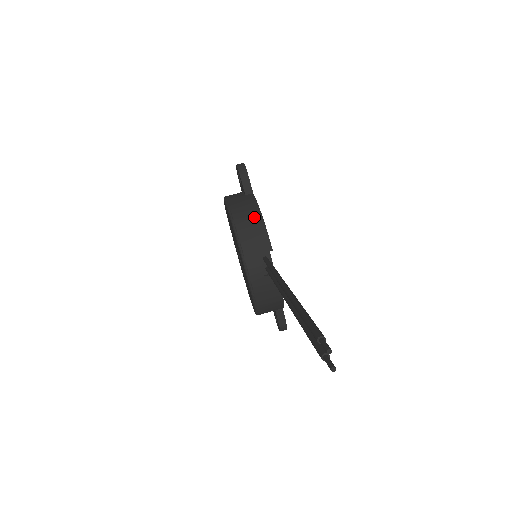
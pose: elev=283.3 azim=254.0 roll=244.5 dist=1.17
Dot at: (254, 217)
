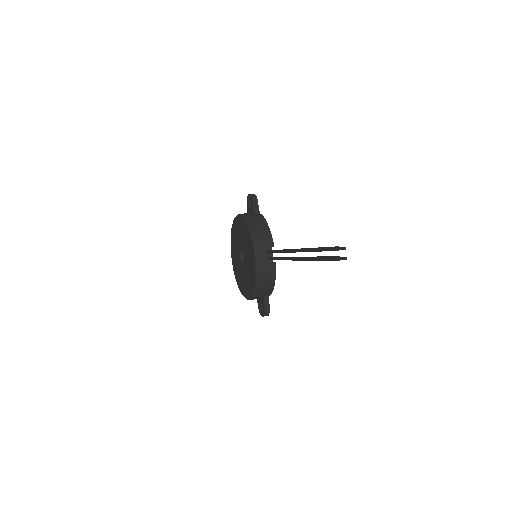
Dot at: (263, 225)
